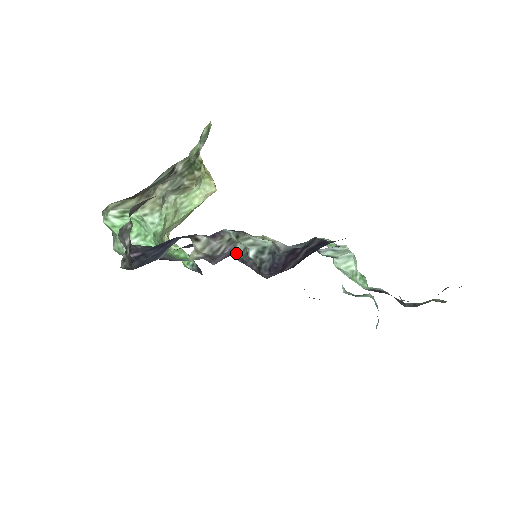
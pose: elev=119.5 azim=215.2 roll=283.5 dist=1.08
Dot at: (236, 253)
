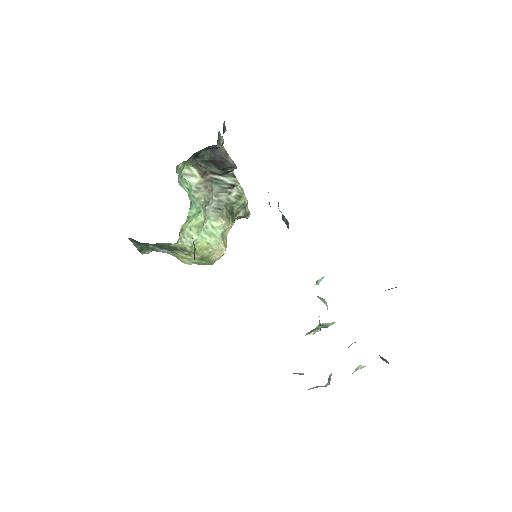
Dot at: occluded
